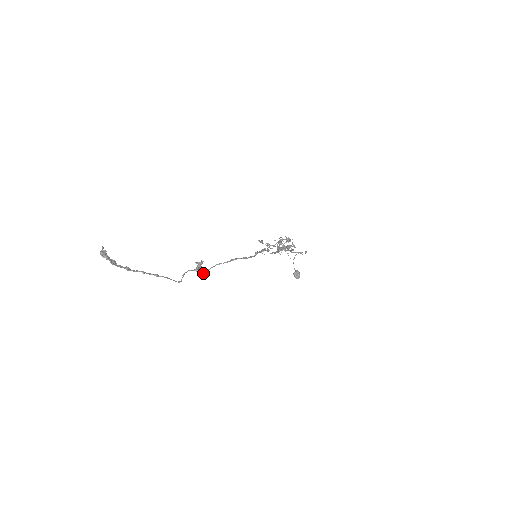
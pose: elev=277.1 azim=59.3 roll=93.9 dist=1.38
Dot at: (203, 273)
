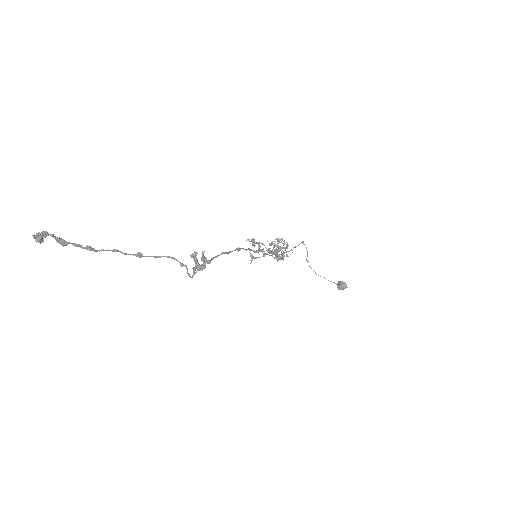
Dot at: (205, 261)
